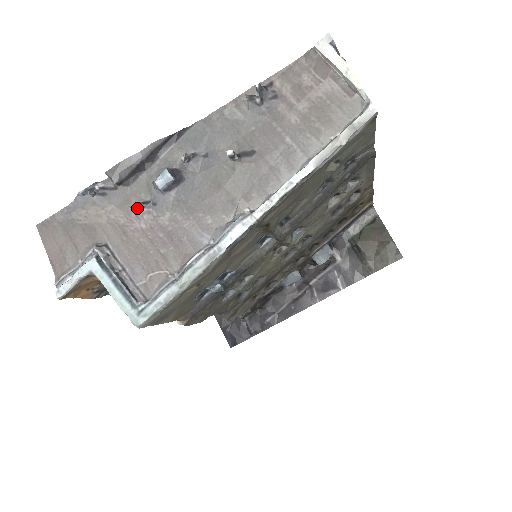
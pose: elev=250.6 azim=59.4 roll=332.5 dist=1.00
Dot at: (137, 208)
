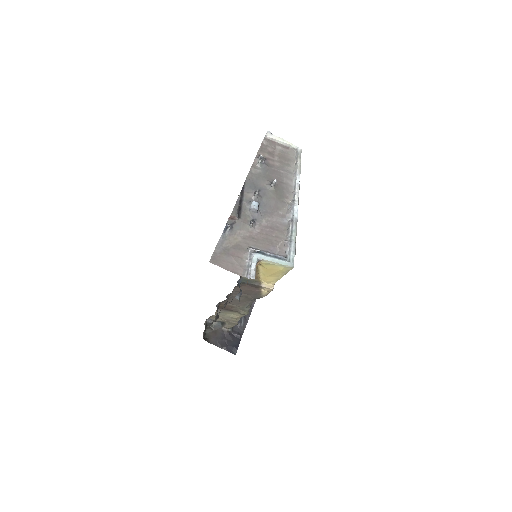
Dot at: (252, 224)
